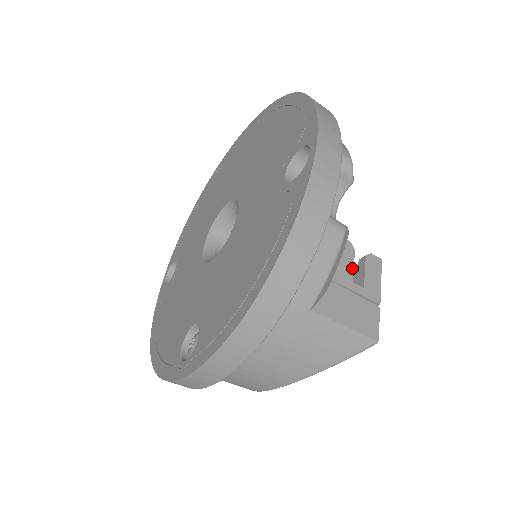
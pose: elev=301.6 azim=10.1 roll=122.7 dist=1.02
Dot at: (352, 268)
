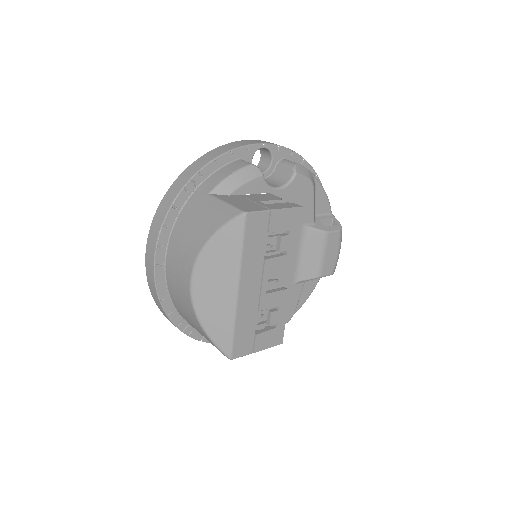
Dot at: (267, 200)
